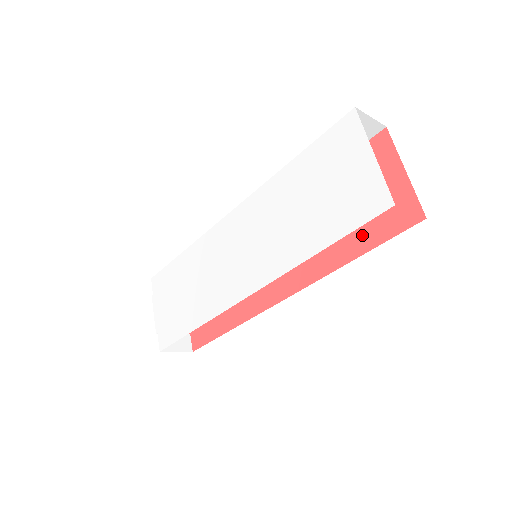
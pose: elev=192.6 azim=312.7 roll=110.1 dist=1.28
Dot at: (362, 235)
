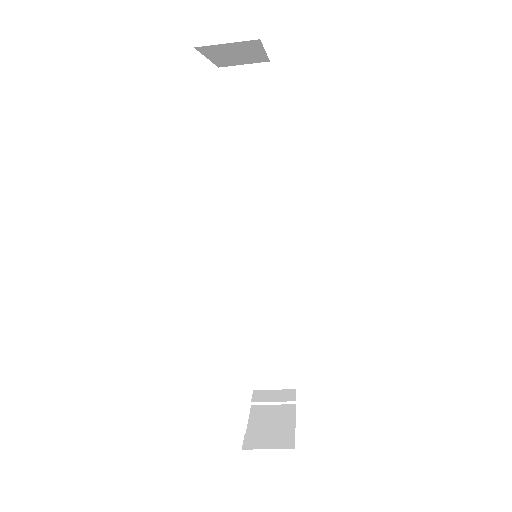
Dot at: occluded
